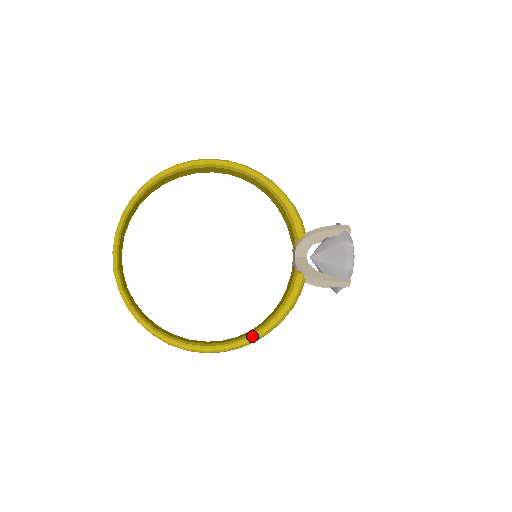
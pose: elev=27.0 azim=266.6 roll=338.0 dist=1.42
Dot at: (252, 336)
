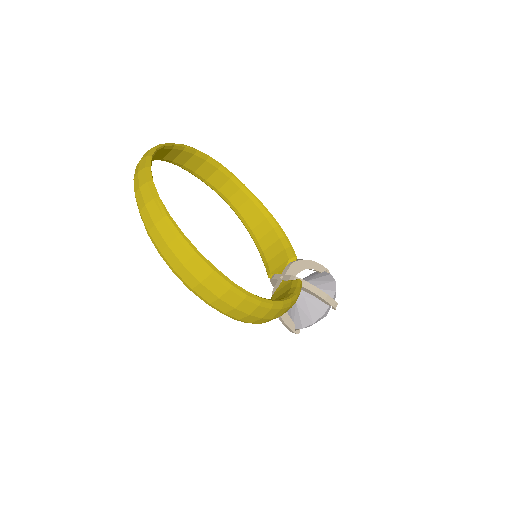
Dot at: (271, 300)
